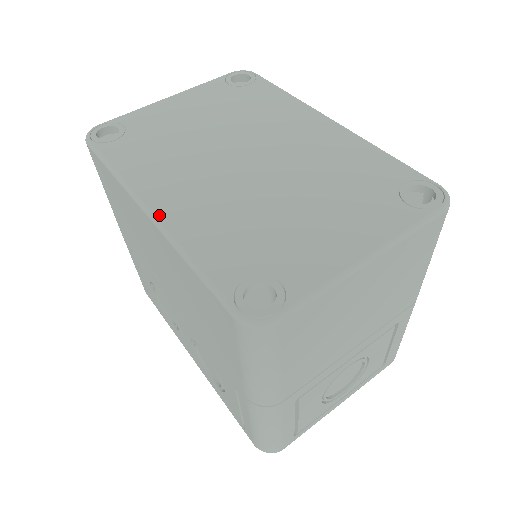
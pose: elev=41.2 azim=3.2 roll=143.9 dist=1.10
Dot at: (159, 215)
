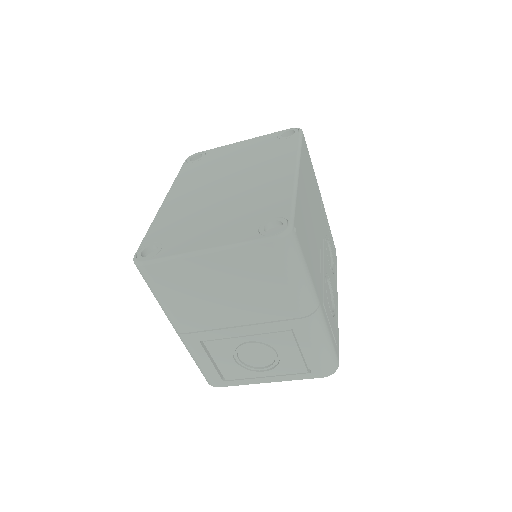
Dot at: (164, 204)
